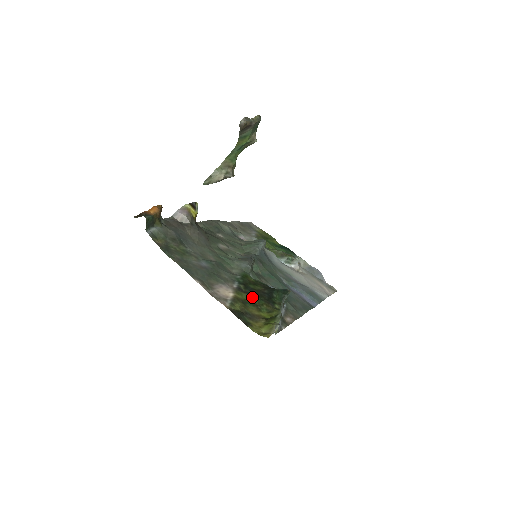
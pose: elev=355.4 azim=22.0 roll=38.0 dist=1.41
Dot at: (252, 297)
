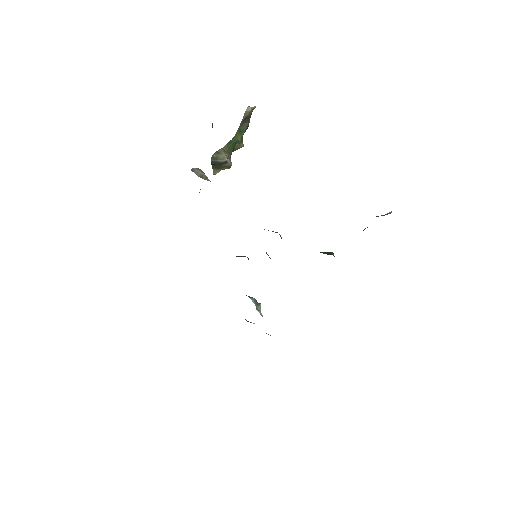
Dot at: occluded
